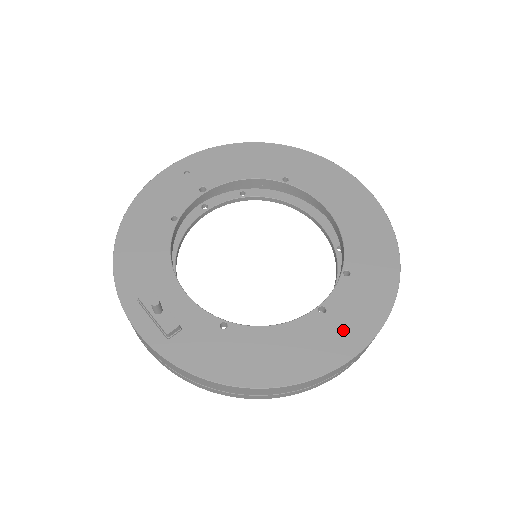
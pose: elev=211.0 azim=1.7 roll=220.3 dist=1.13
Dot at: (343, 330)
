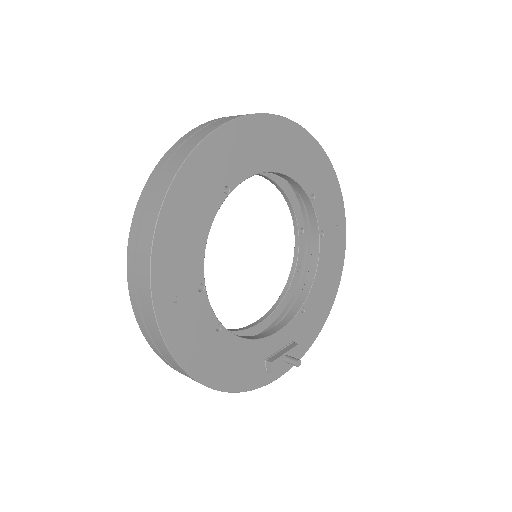
Dot at: (333, 227)
